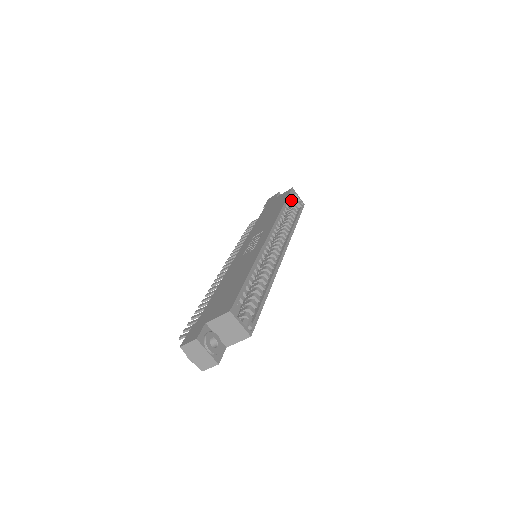
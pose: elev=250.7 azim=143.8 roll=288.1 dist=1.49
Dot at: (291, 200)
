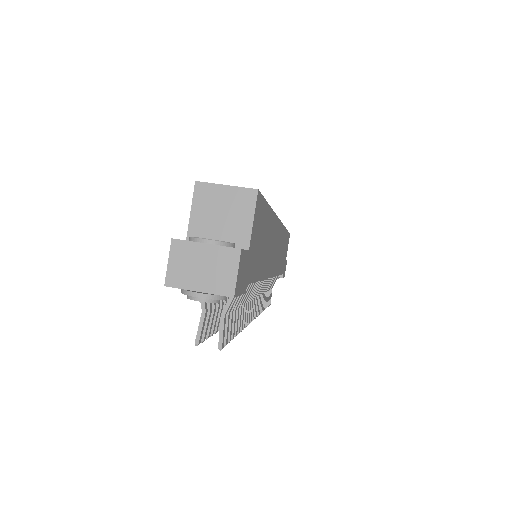
Dot at: occluded
